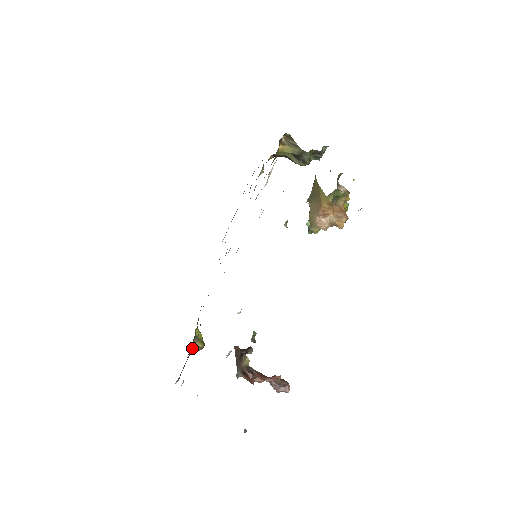
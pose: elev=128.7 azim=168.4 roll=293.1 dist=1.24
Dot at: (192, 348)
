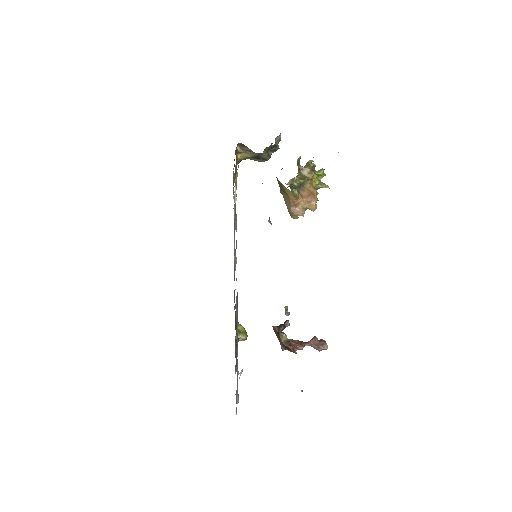
Dot at: occluded
